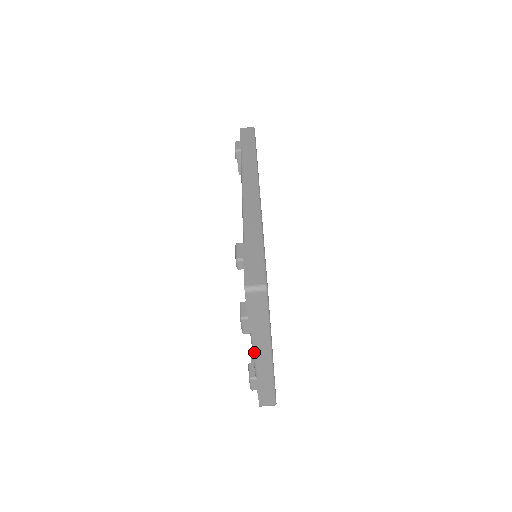
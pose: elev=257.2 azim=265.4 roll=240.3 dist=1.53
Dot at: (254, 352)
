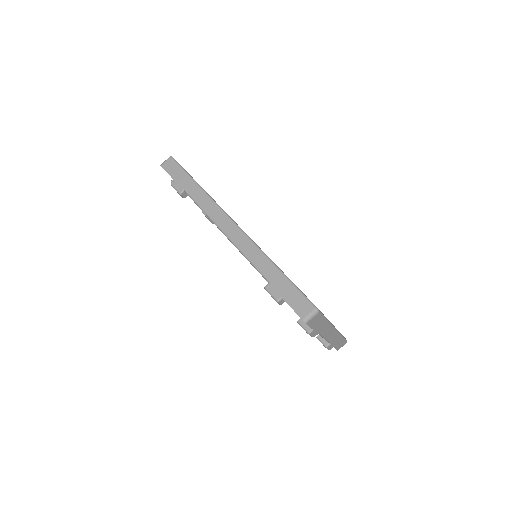
Dot at: (324, 337)
